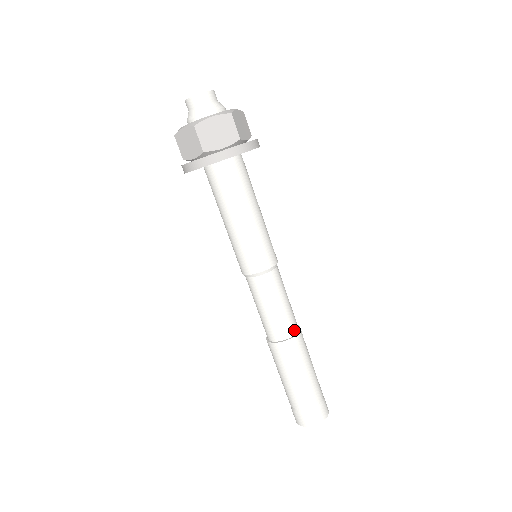
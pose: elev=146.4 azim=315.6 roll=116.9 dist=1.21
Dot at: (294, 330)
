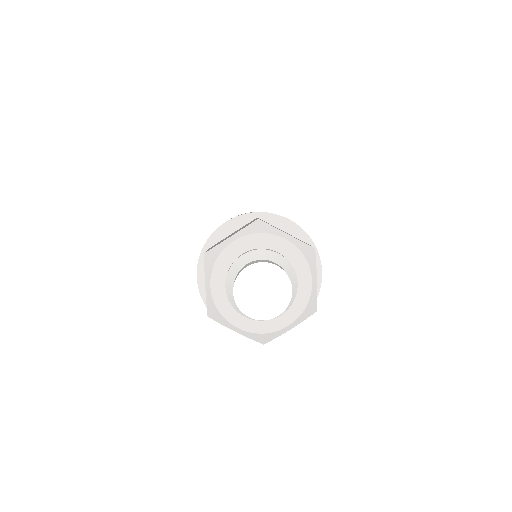
Dot at: occluded
